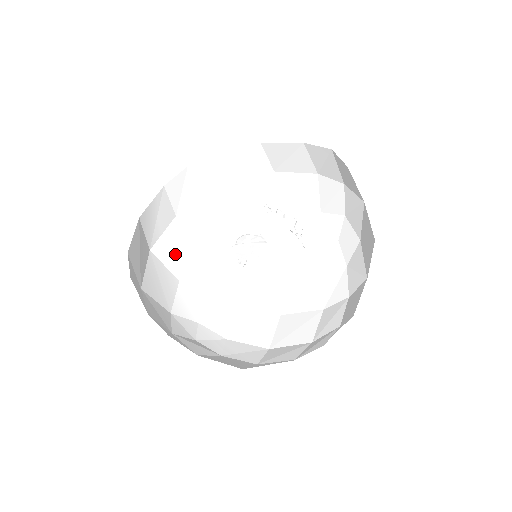
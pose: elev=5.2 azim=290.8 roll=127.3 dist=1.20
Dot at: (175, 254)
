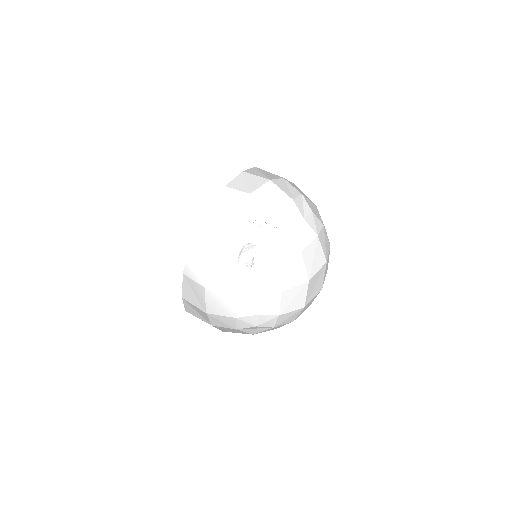
Dot at: (224, 281)
